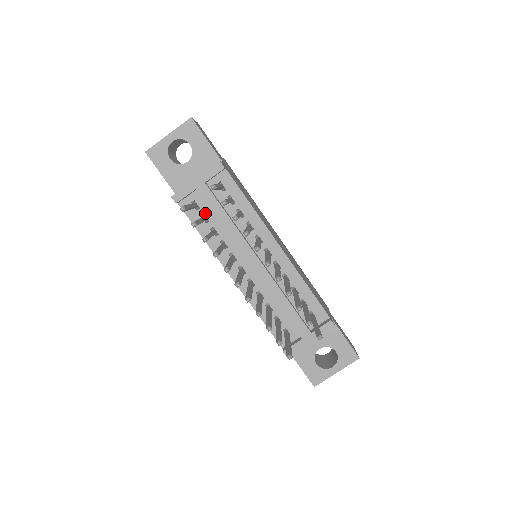
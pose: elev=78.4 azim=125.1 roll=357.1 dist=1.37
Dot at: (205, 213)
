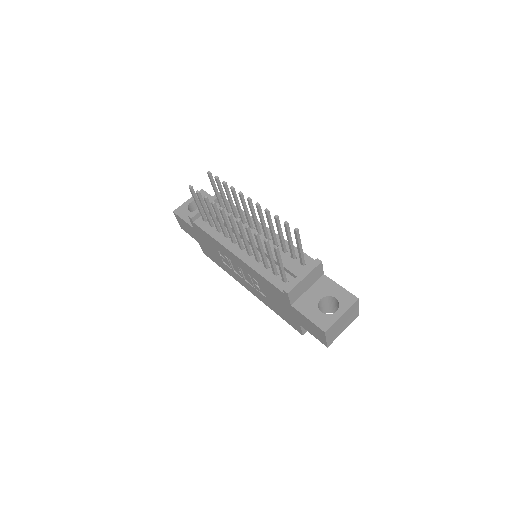
Dot at: occluded
